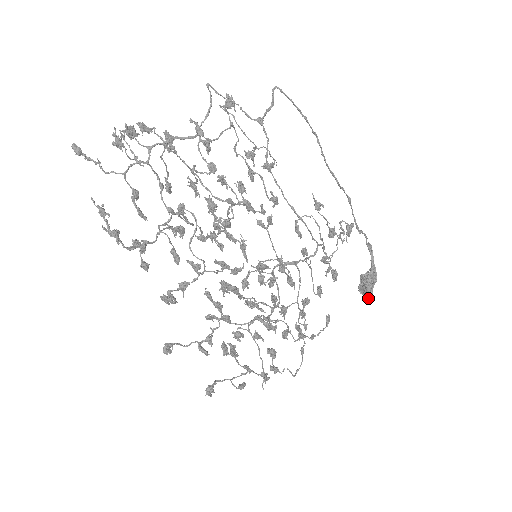
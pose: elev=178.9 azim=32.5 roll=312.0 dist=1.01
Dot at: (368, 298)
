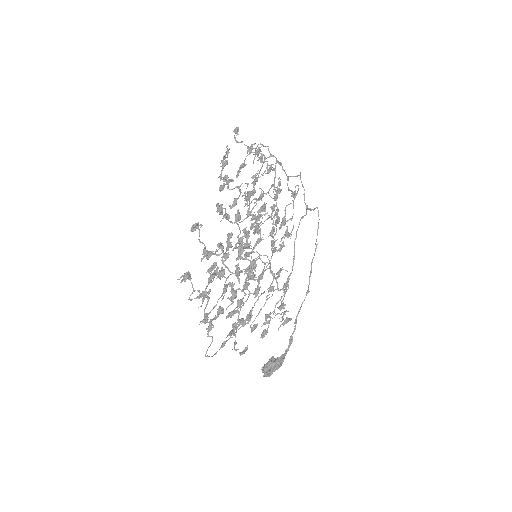
Dot at: (267, 375)
